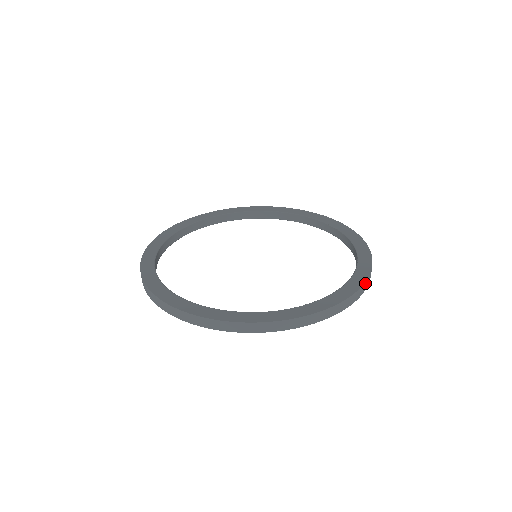
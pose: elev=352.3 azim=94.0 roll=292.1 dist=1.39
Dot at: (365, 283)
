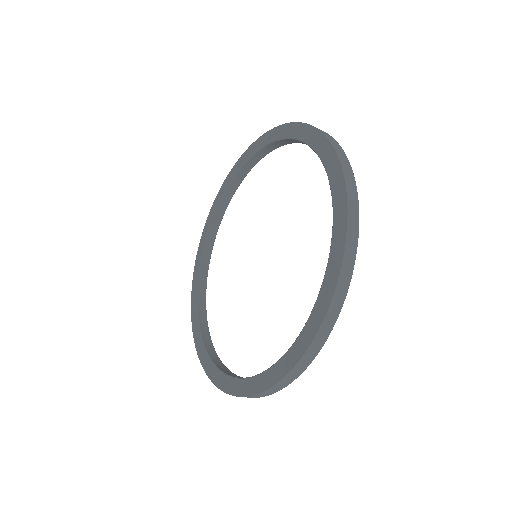
Dot at: (310, 347)
